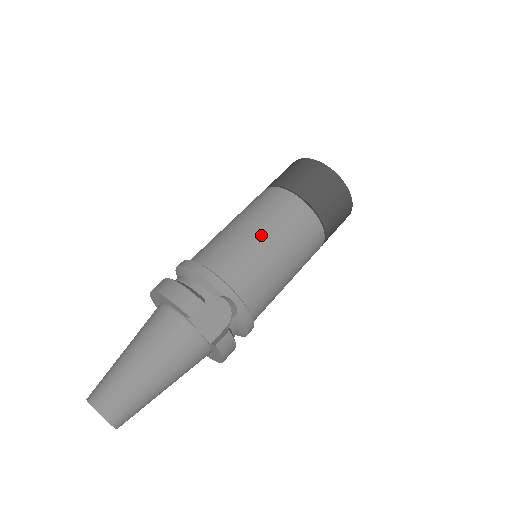
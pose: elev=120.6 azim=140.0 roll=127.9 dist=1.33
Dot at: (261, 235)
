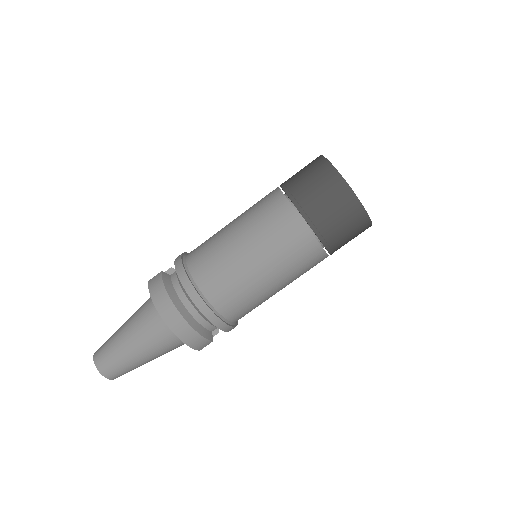
Dot at: (277, 288)
